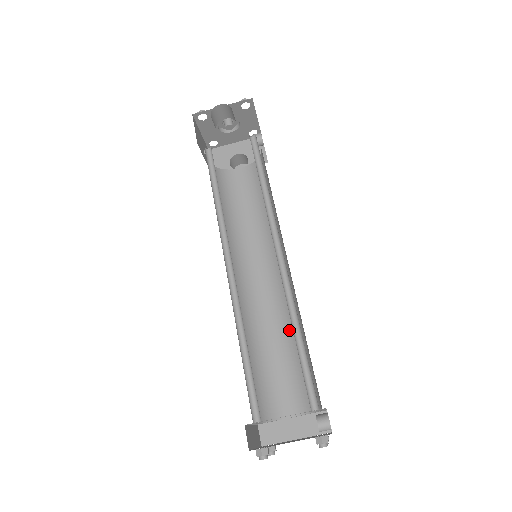
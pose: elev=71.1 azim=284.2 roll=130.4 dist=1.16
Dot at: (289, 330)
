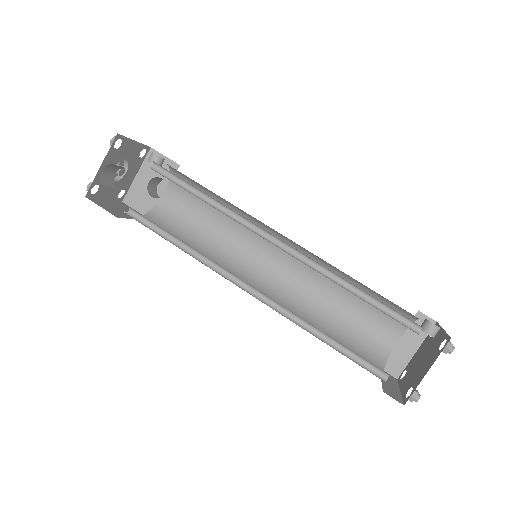
Dot at: occluded
